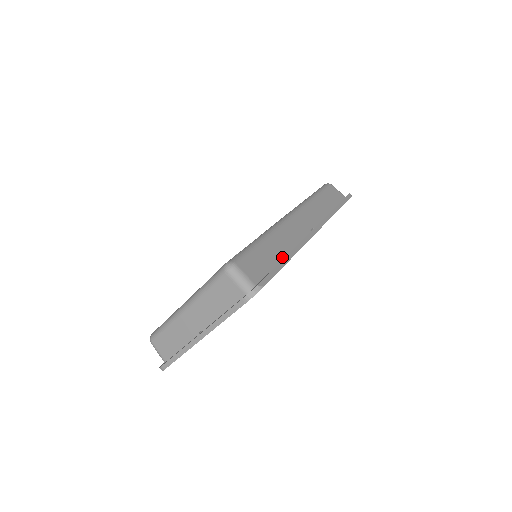
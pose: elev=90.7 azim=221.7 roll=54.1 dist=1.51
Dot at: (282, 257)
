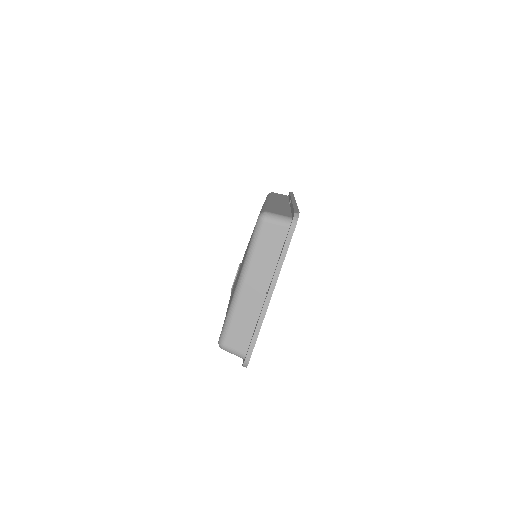
Dot at: (289, 210)
